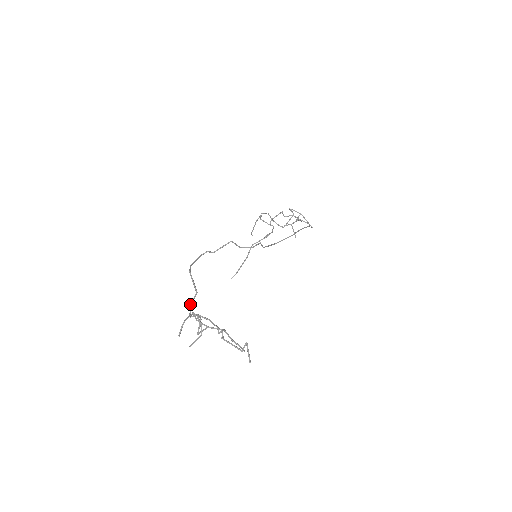
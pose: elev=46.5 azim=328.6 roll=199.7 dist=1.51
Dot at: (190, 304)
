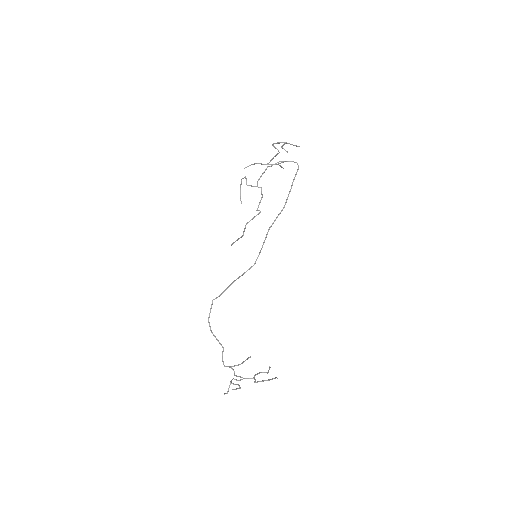
Dot at: occluded
